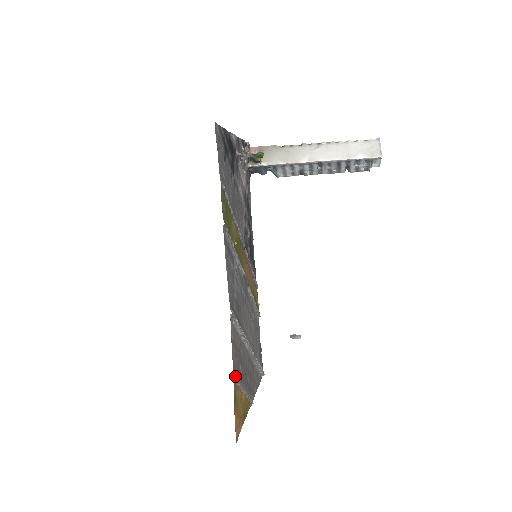
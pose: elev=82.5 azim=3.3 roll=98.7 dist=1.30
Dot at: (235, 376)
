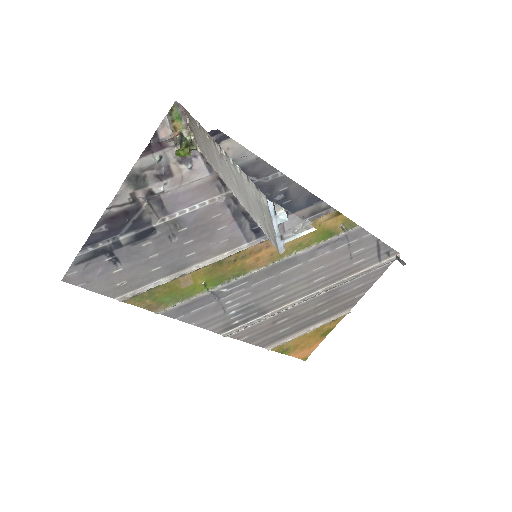
Dot at: (274, 343)
